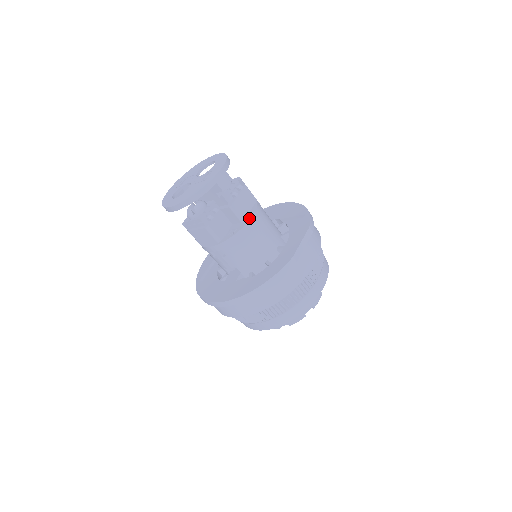
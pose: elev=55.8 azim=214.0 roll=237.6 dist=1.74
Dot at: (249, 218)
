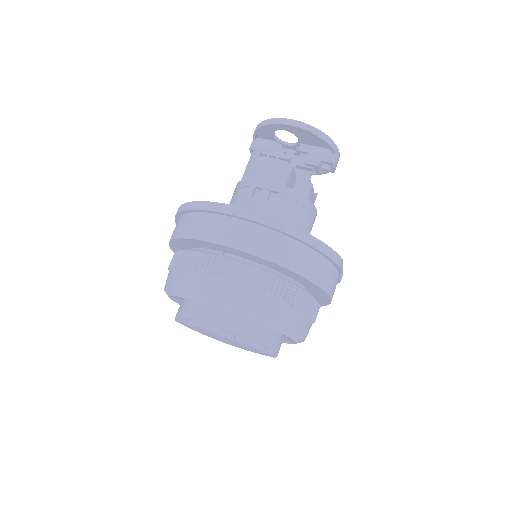
Dot at: occluded
